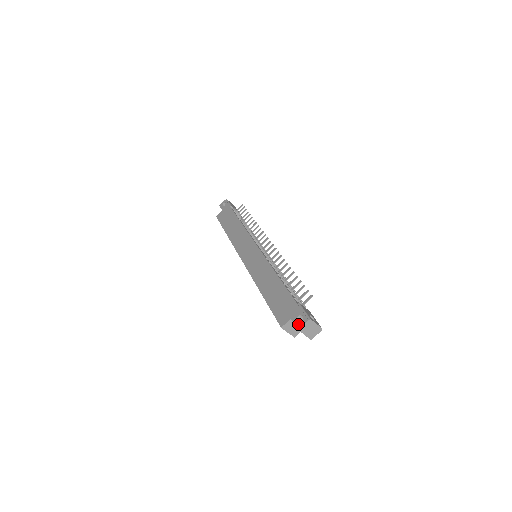
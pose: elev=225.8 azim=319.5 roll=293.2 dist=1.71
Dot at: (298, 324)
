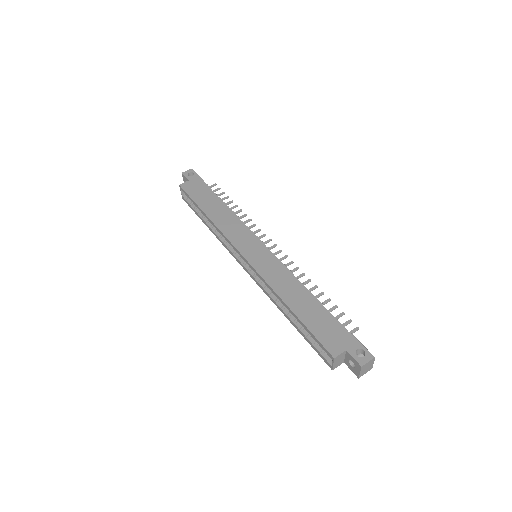
Dot at: (360, 359)
